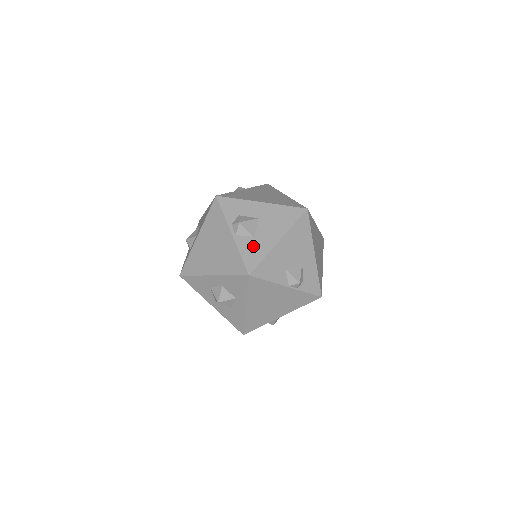
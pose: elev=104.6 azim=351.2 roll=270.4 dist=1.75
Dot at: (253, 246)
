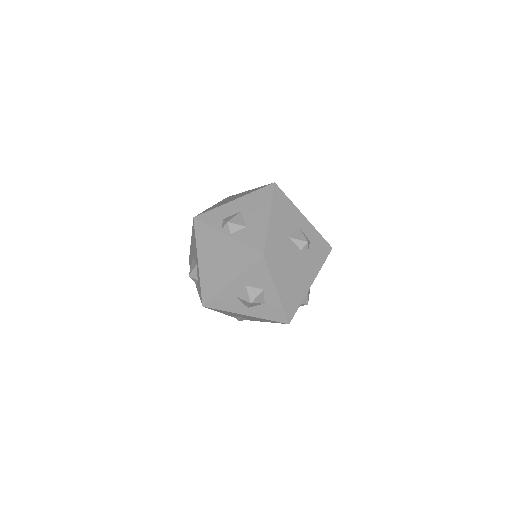
Dot at: (251, 233)
